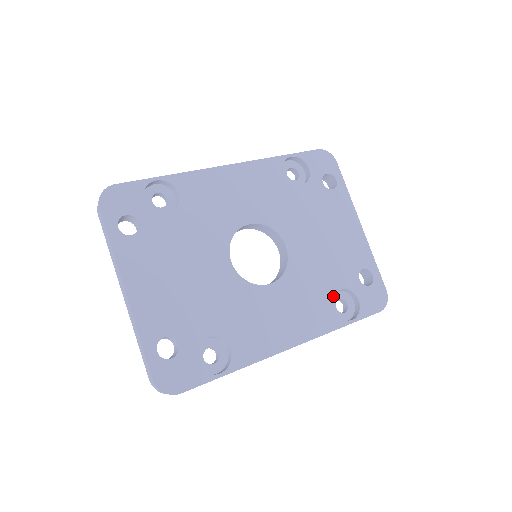
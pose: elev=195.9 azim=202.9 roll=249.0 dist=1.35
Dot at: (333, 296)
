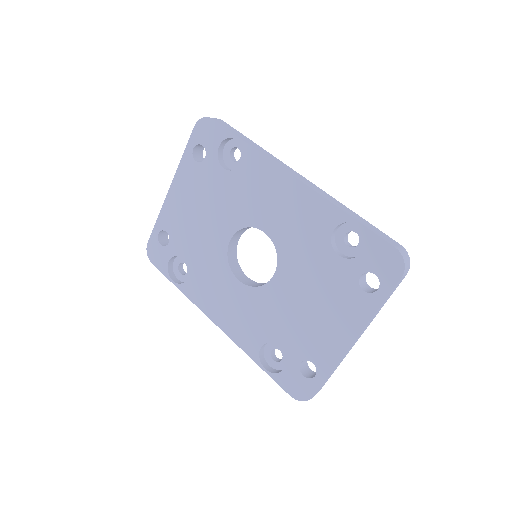
Dot at: (269, 341)
